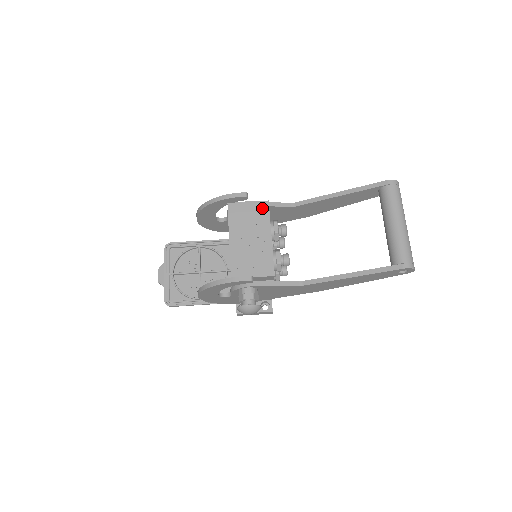
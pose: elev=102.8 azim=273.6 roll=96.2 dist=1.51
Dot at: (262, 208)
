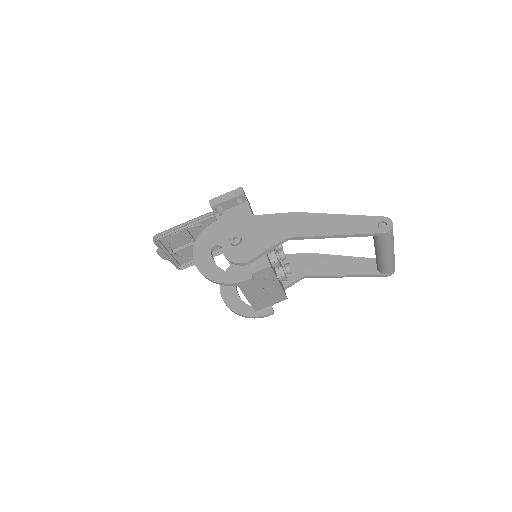
Dot at: (266, 273)
